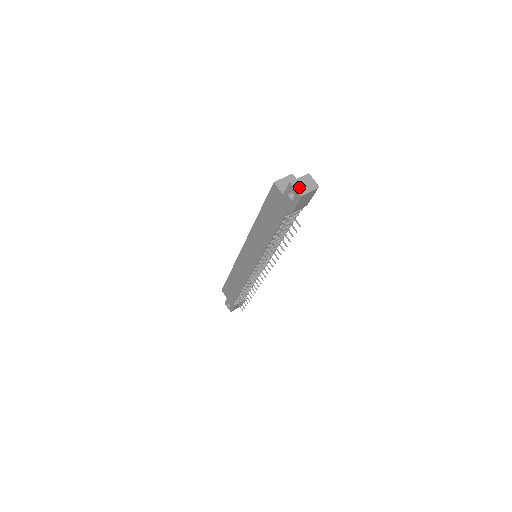
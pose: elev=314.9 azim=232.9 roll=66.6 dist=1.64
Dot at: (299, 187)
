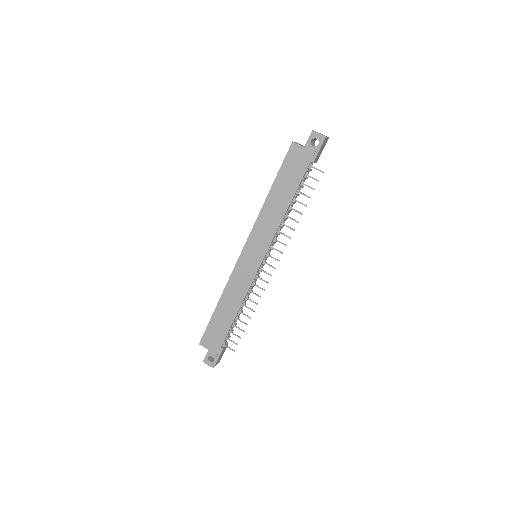
Dot at: occluded
